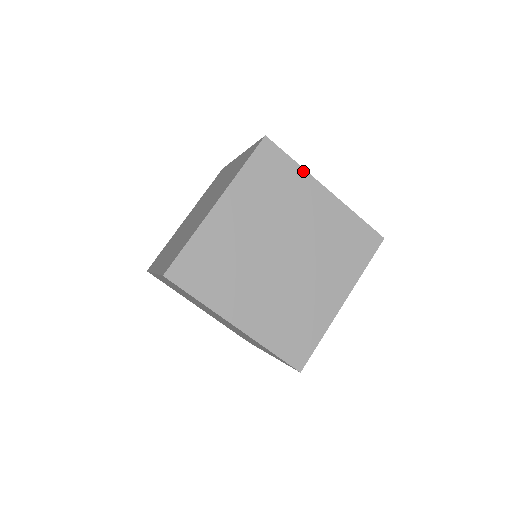
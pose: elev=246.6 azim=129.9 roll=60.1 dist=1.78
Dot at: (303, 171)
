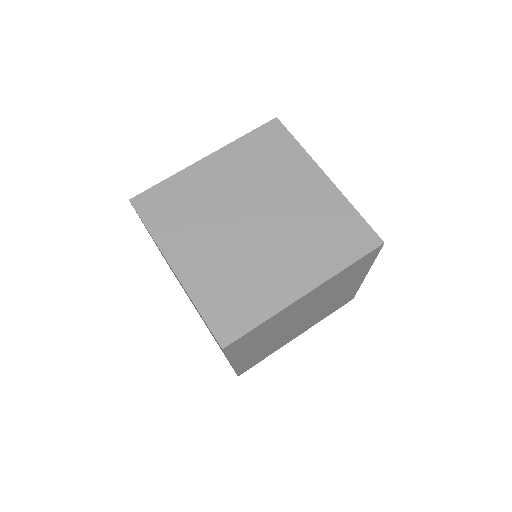
Dot at: (371, 265)
